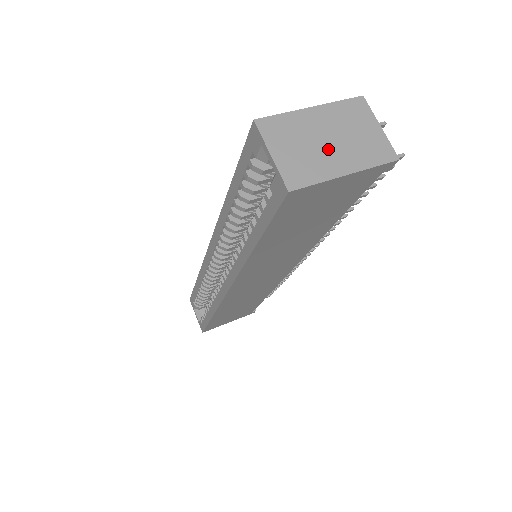
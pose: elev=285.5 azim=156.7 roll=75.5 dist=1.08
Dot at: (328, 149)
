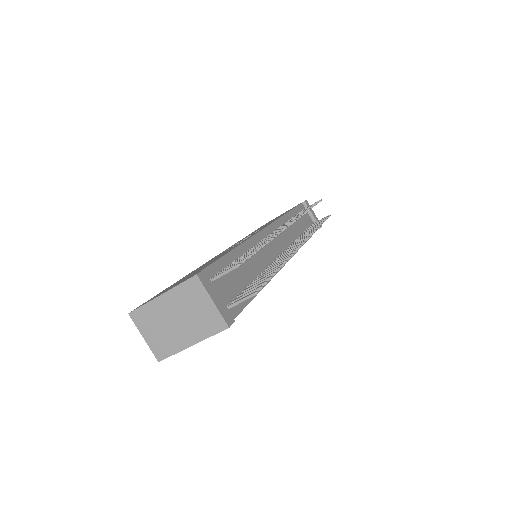
Dot at: (177, 328)
